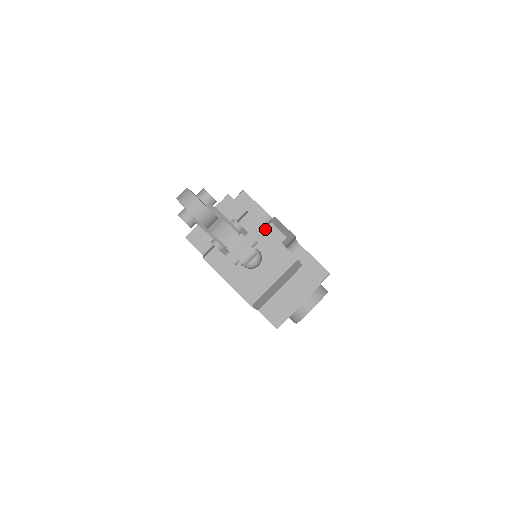
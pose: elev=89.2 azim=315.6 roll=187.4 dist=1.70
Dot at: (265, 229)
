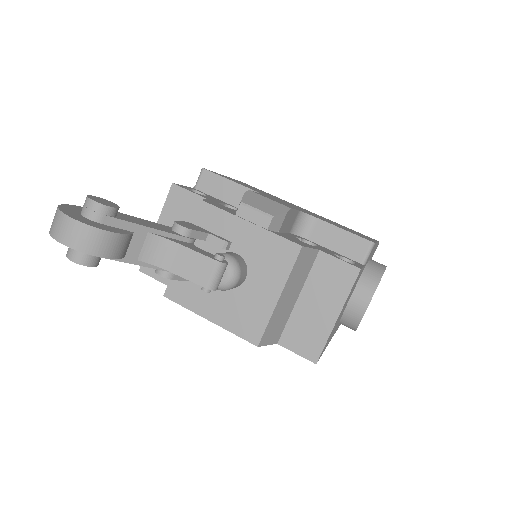
Dot at: (234, 217)
